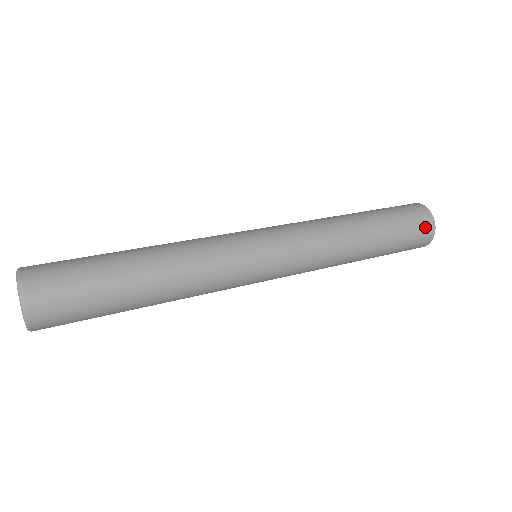
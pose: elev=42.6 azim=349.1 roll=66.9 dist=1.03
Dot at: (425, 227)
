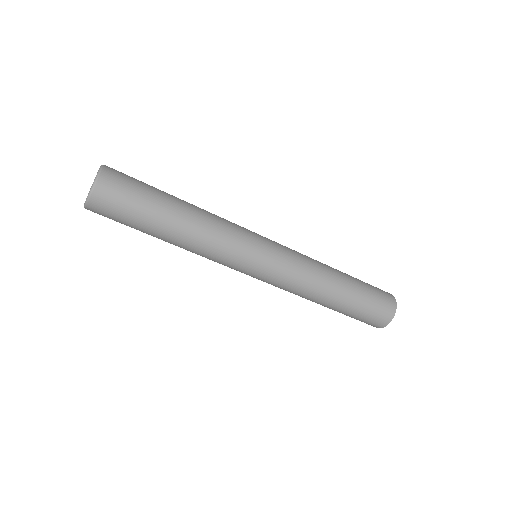
Dot at: (388, 299)
